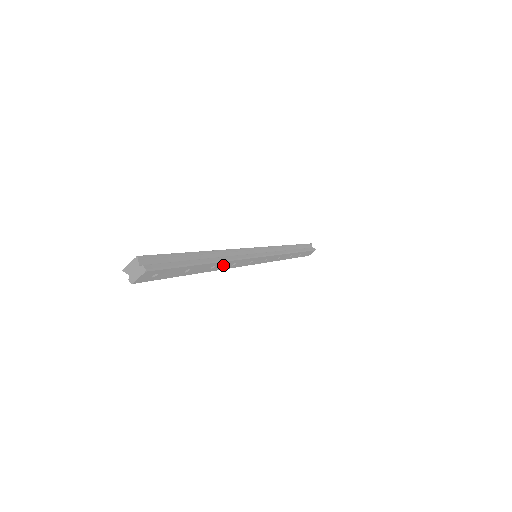
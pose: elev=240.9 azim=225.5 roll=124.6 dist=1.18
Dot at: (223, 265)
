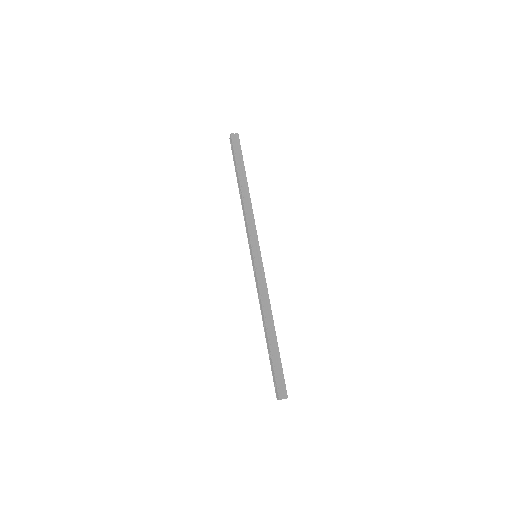
Dot at: (270, 312)
